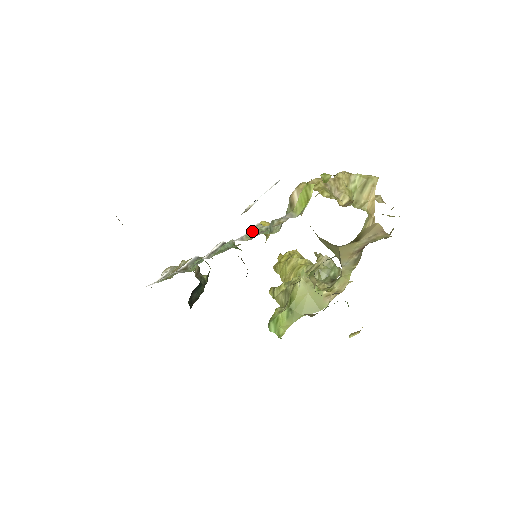
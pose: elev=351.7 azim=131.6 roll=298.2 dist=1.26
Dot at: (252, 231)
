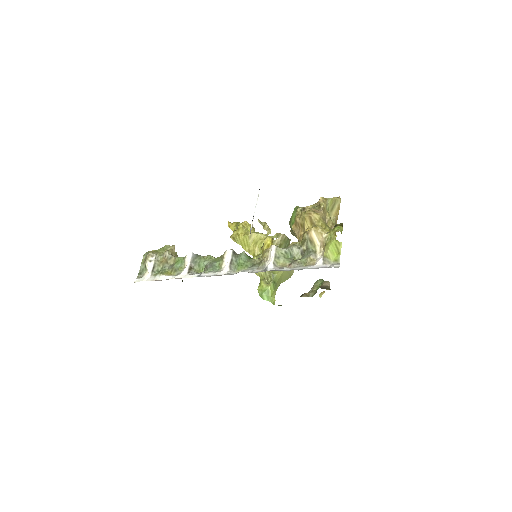
Dot at: (277, 256)
